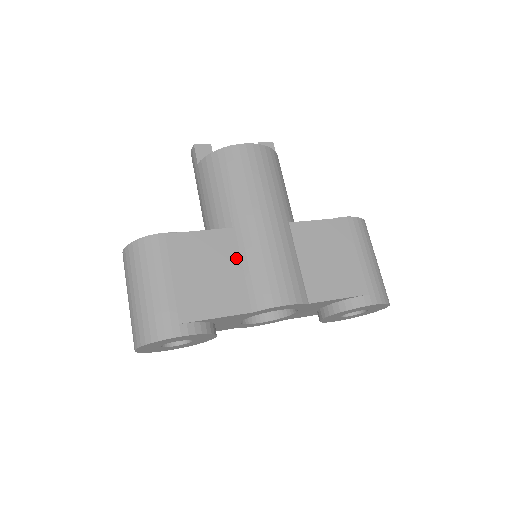
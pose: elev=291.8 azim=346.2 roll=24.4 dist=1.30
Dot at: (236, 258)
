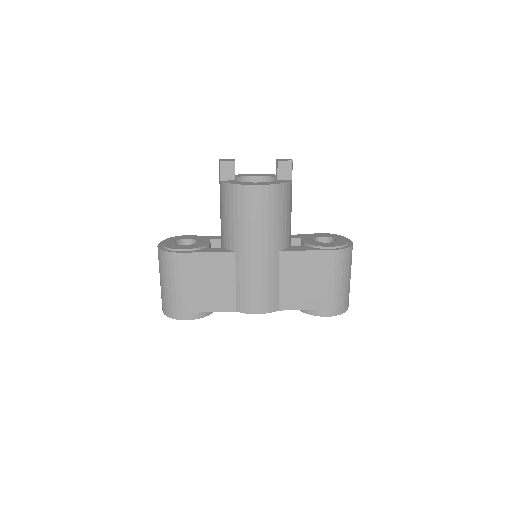
Dot at: (232, 274)
